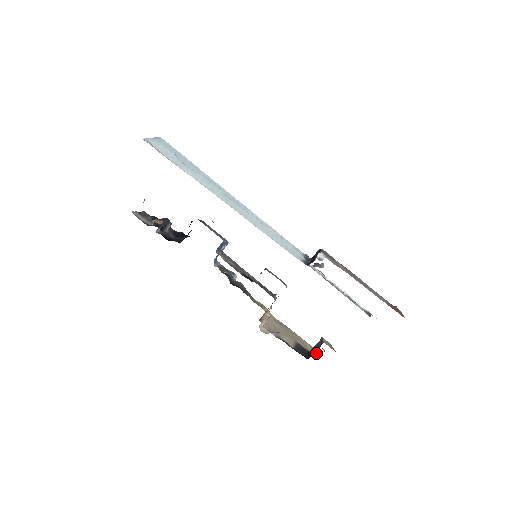
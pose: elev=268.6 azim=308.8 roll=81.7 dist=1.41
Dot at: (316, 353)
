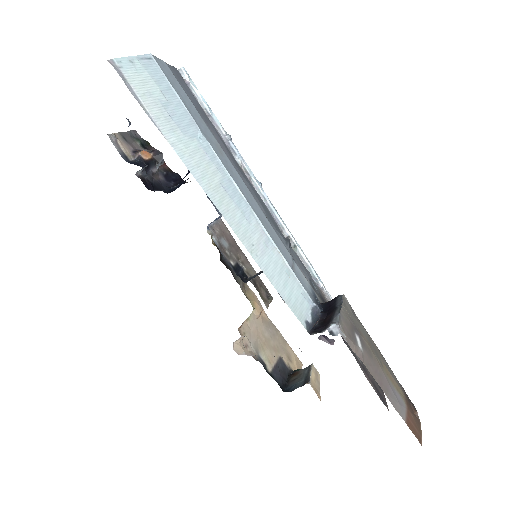
Dot at: occluded
